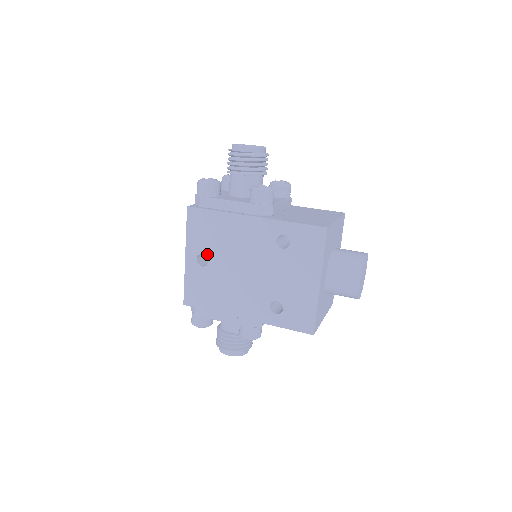
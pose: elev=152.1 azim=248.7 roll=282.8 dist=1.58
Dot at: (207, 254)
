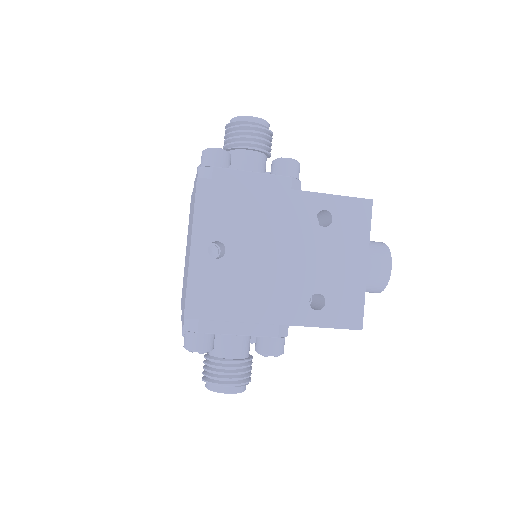
Dot at: (224, 241)
